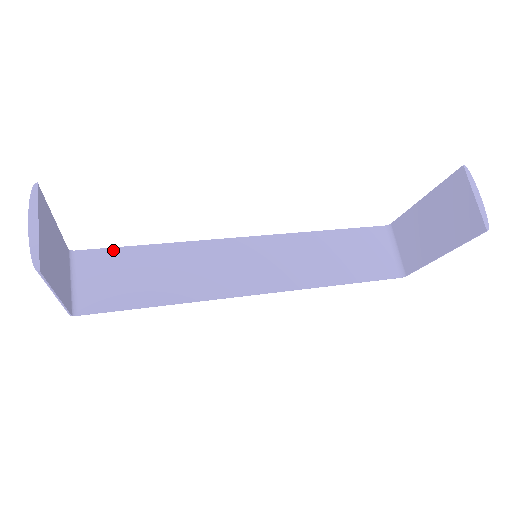
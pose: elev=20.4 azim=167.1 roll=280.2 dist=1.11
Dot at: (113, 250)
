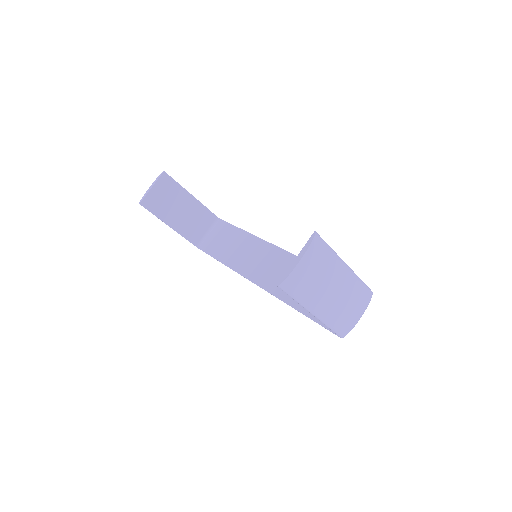
Dot at: (230, 225)
